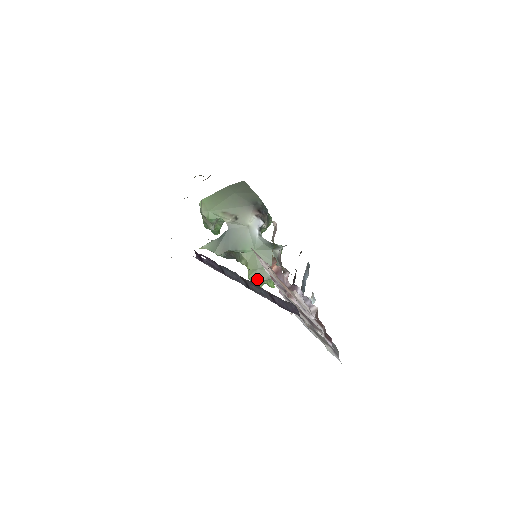
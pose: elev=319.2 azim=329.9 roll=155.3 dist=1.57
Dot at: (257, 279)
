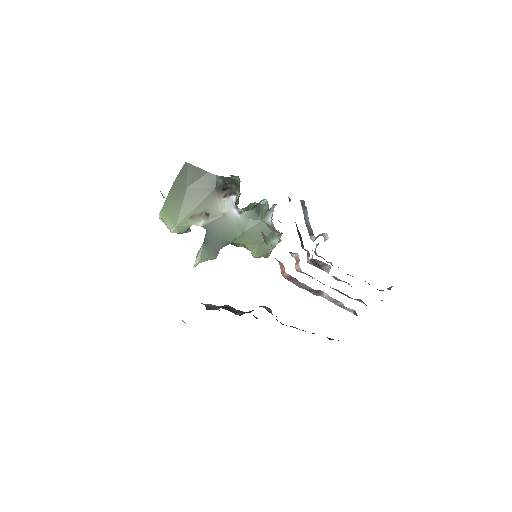
Dot at: (264, 255)
